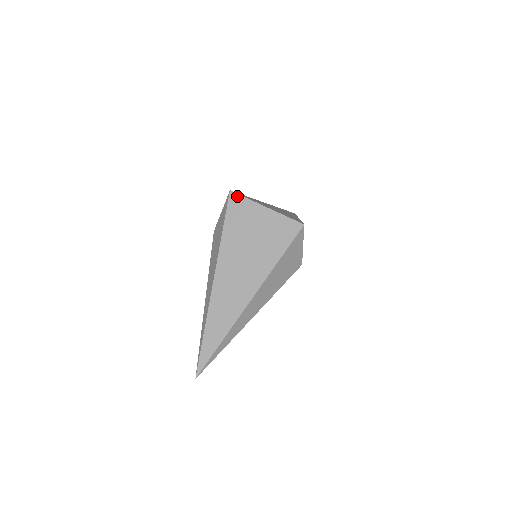
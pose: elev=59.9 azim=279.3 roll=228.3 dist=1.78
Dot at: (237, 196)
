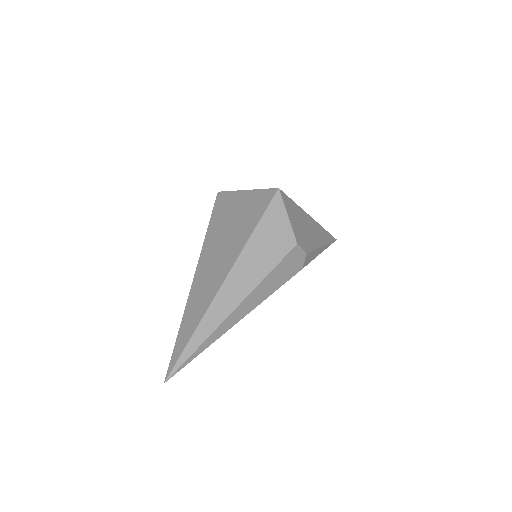
Dot at: (223, 193)
